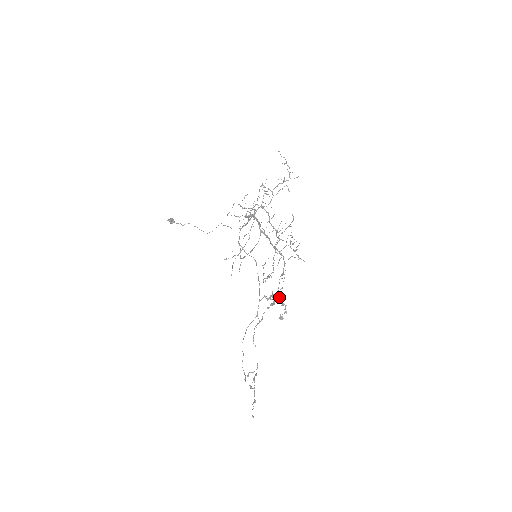
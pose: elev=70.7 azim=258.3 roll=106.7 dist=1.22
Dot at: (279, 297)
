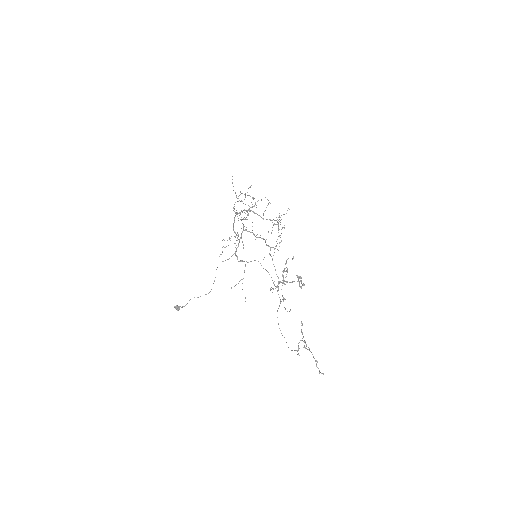
Dot at: (288, 258)
